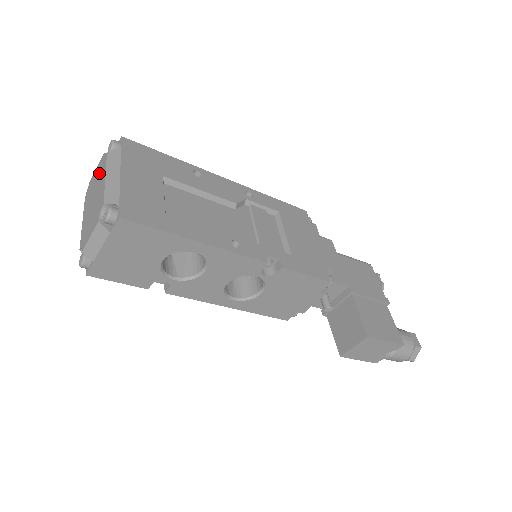
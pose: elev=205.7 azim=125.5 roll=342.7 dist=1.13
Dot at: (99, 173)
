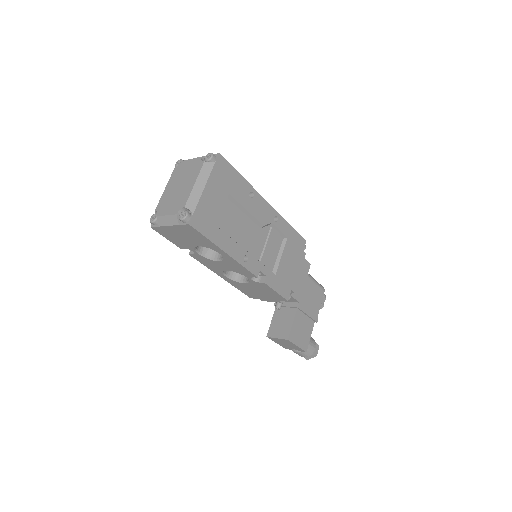
Dot at: (192, 169)
